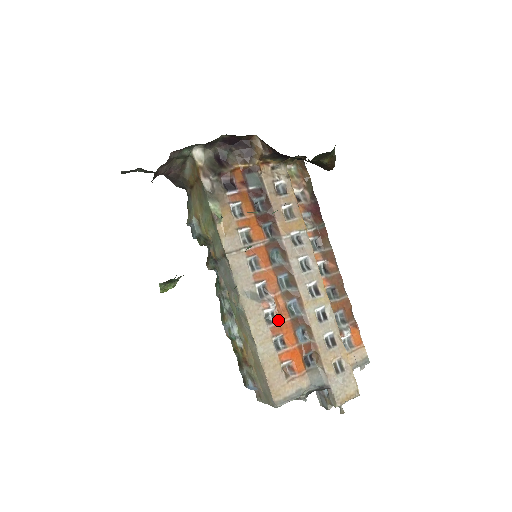
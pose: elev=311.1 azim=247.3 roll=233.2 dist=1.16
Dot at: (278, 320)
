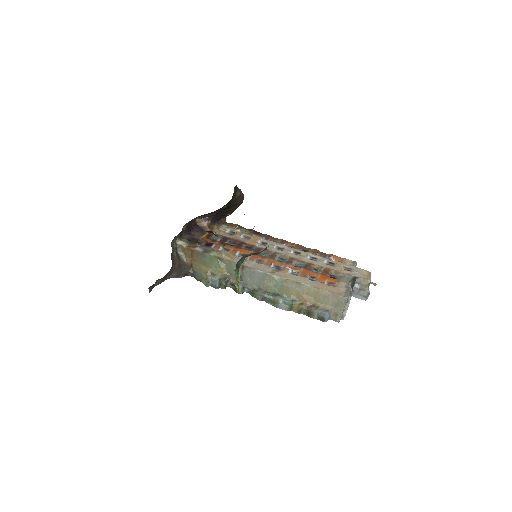
Dot at: (299, 272)
